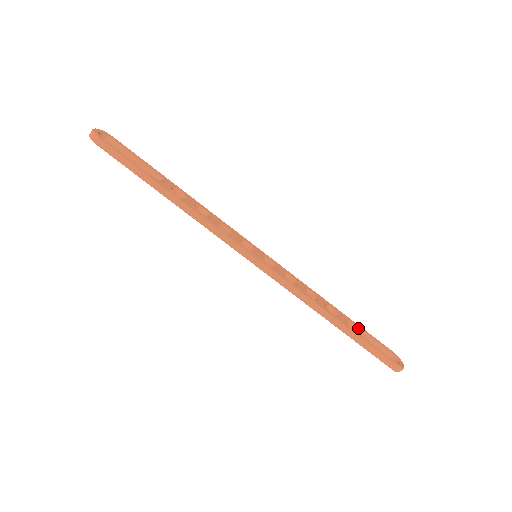
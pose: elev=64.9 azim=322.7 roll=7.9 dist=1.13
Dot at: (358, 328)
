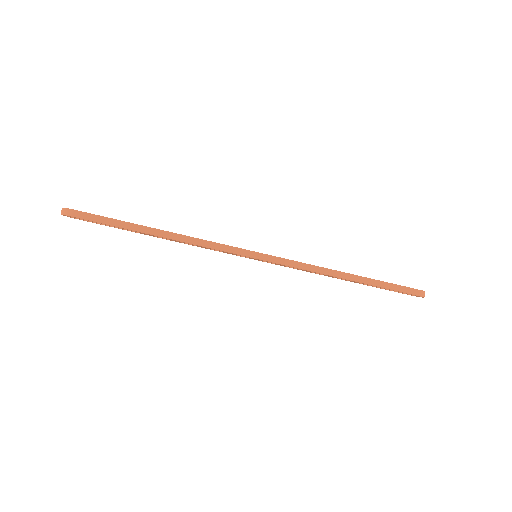
Dot at: occluded
